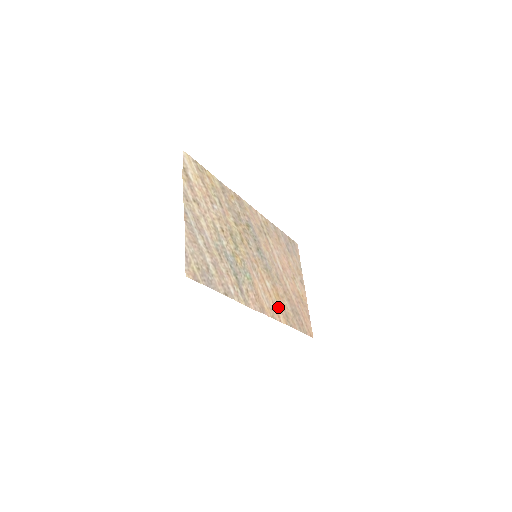
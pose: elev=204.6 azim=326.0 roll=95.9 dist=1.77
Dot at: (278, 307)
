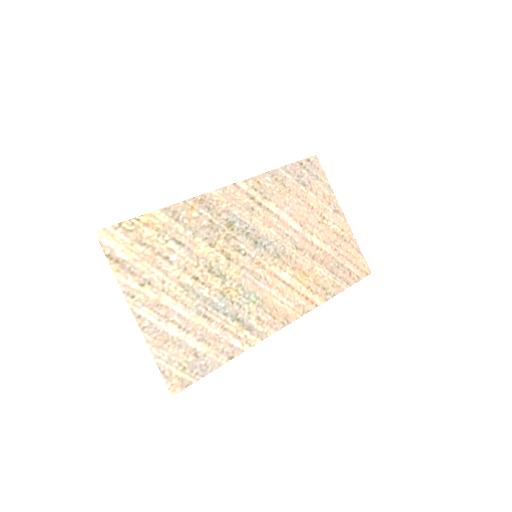
Dot at: (308, 291)
